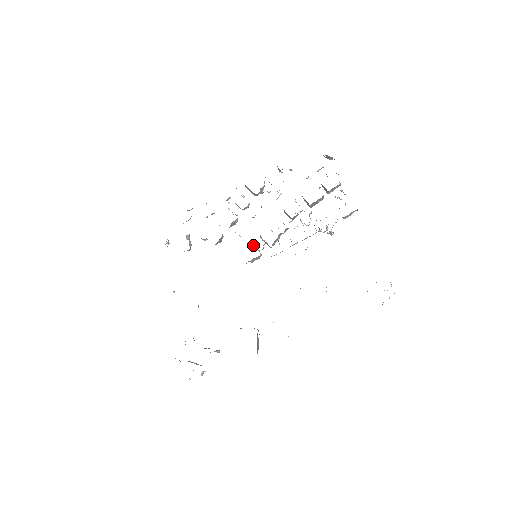
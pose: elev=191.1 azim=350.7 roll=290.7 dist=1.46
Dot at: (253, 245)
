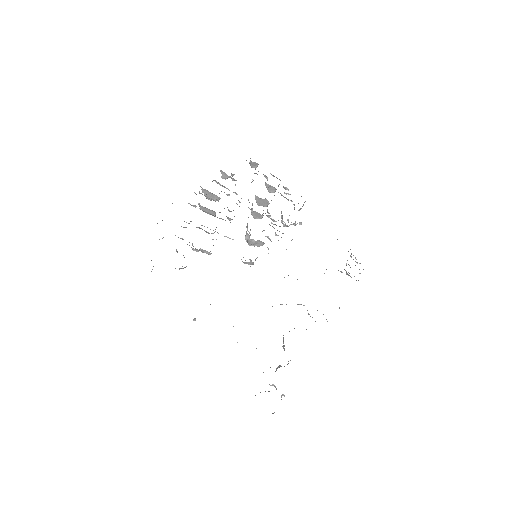
Dot at: occluded
